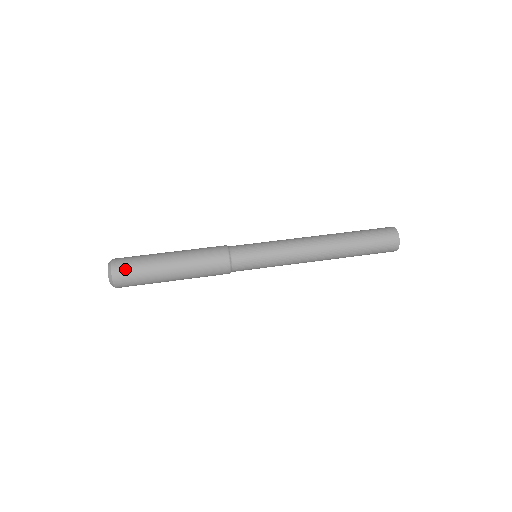
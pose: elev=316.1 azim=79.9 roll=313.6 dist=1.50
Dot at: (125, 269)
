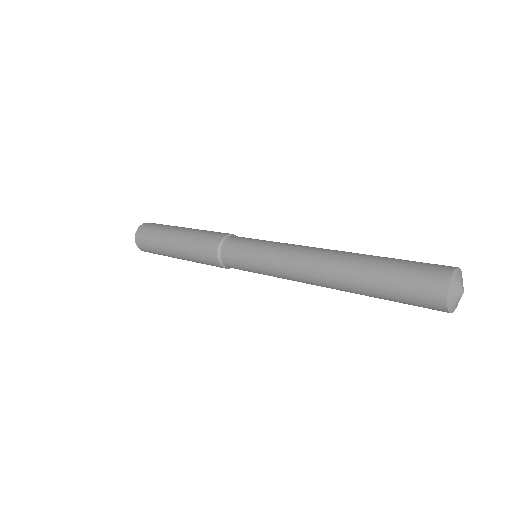
Dot at: (143, 240)
